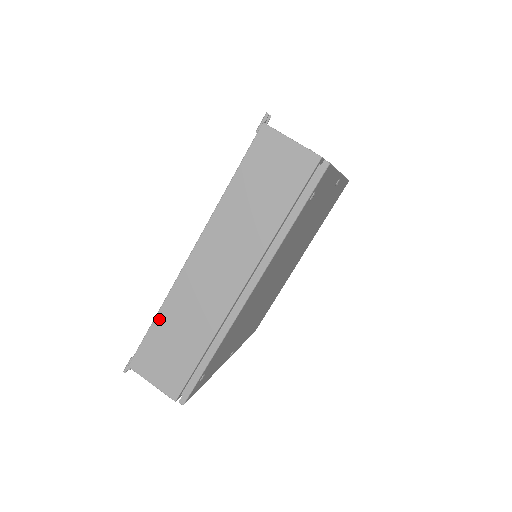
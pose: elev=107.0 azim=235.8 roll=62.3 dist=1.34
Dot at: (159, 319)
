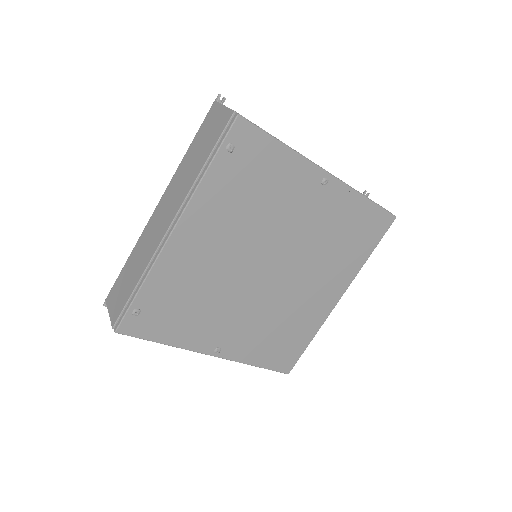
Dot at: (129, 259)
